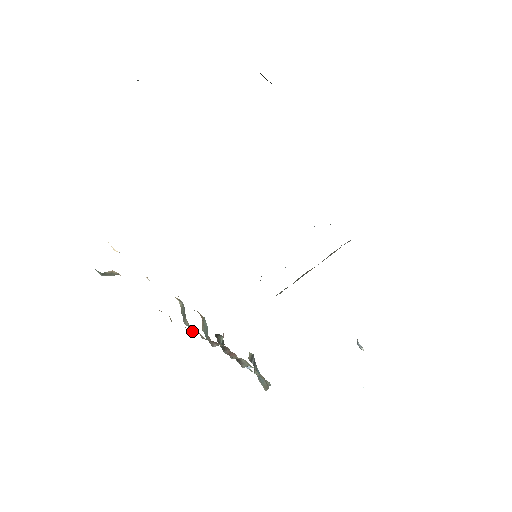
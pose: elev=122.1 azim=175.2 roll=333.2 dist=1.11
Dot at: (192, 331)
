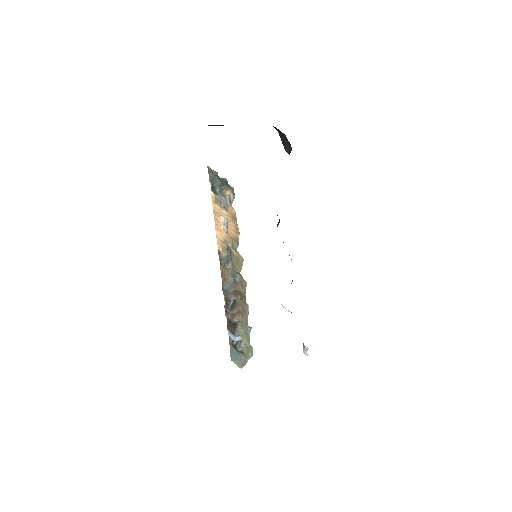
Dot at: (239, 266)
